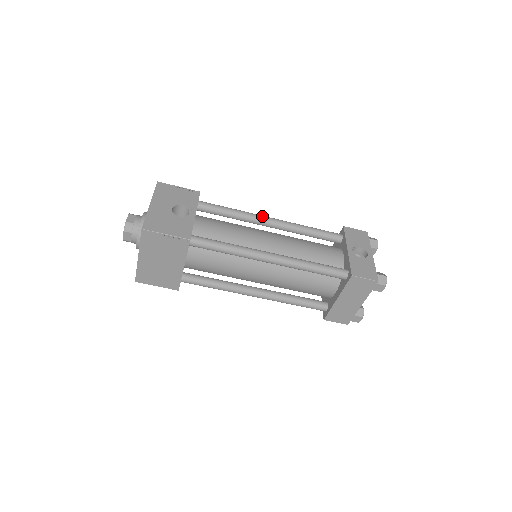
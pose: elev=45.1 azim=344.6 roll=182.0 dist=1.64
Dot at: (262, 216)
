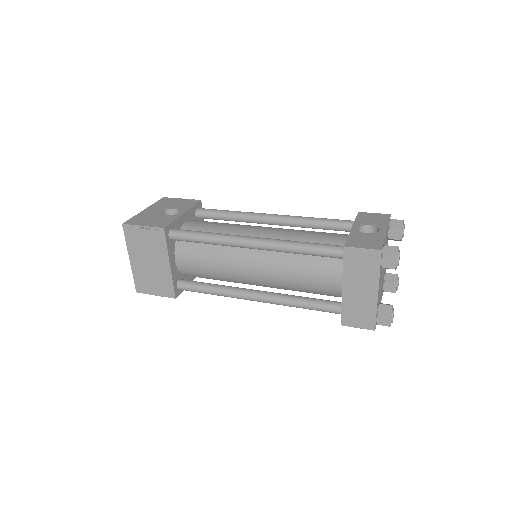
Dot at: (261, 213)
